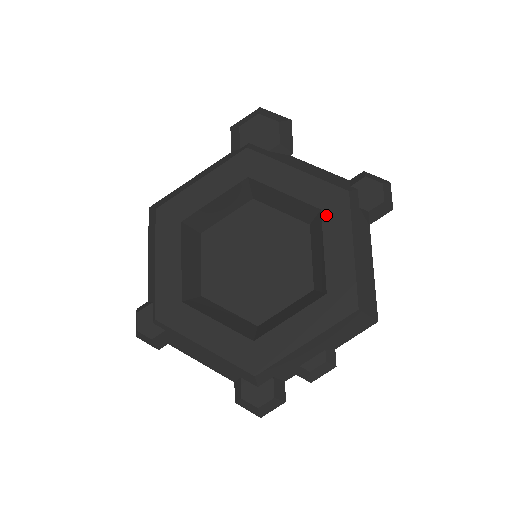
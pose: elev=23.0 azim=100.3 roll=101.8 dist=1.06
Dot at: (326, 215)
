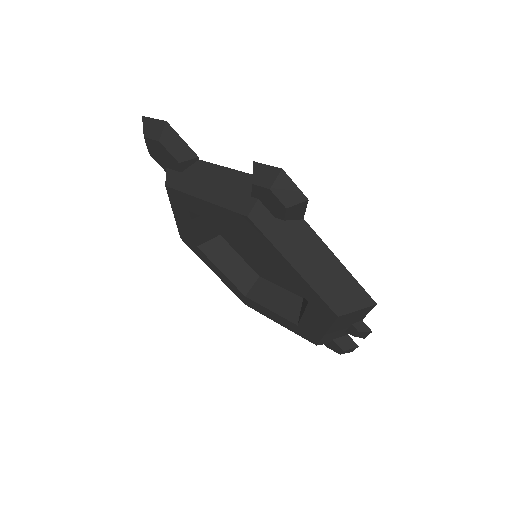
Dot at: (254, 240)
